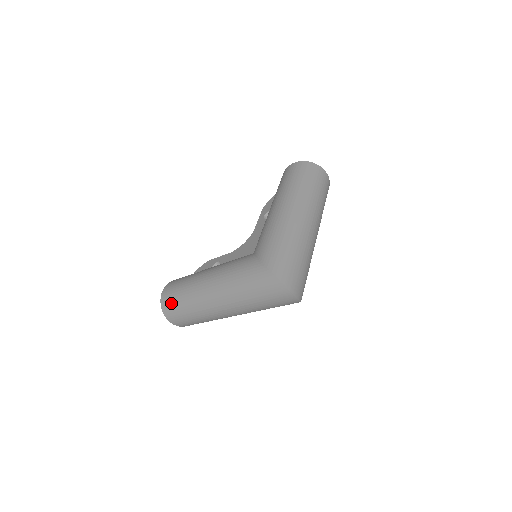
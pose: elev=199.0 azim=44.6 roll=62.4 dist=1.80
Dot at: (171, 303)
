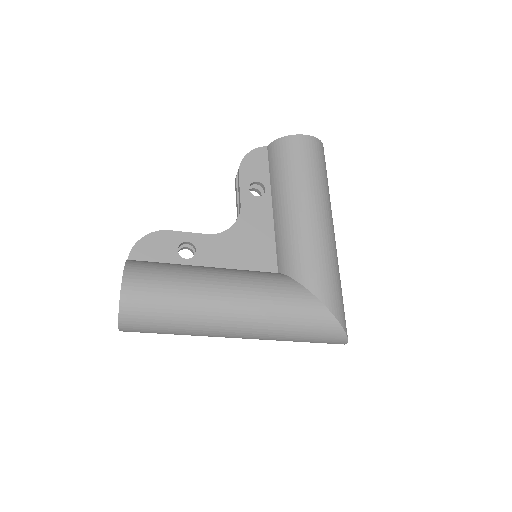
Dot at: (147, 317)
